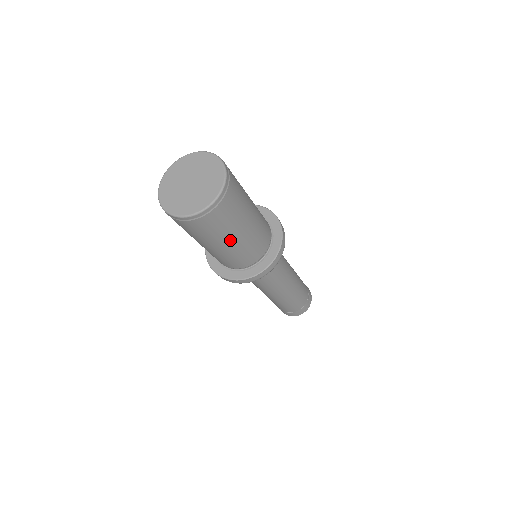
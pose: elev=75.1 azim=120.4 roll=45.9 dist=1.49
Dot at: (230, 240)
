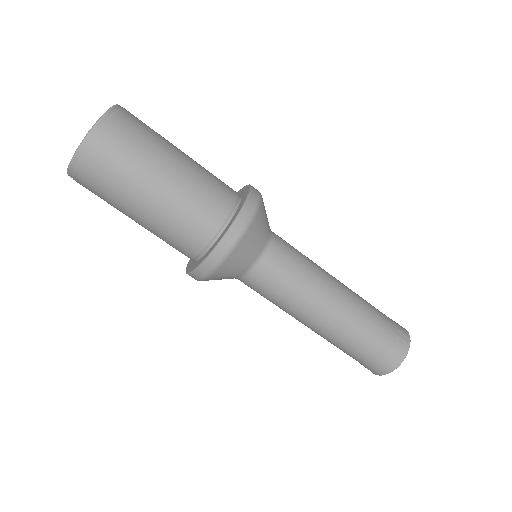
Dot at: (149, 191)
